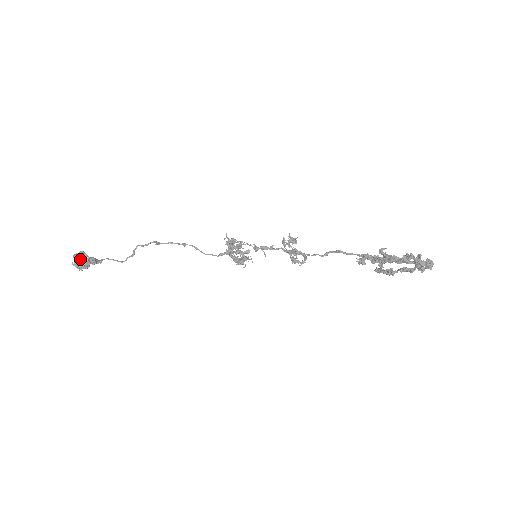
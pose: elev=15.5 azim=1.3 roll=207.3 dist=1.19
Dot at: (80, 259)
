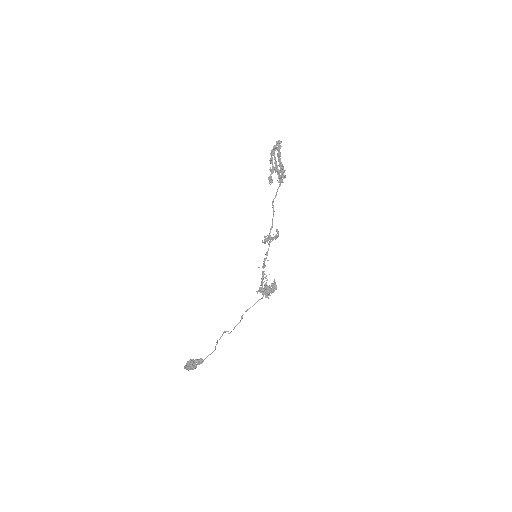
Dot at: (188, 365)
